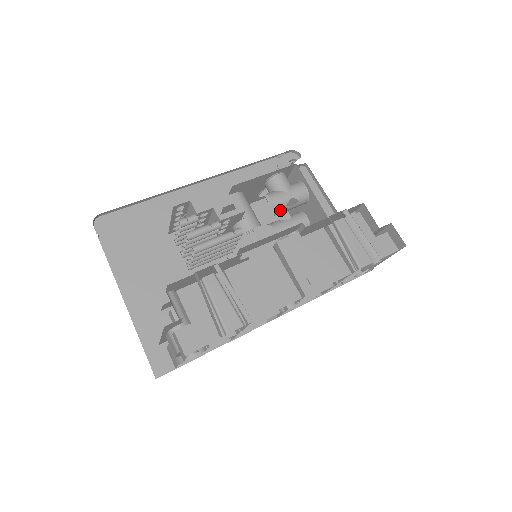
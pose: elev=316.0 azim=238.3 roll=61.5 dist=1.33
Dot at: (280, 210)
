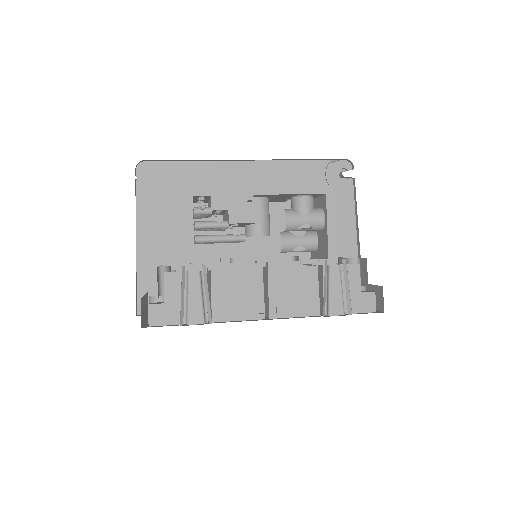
Dot at: (291, 230)
